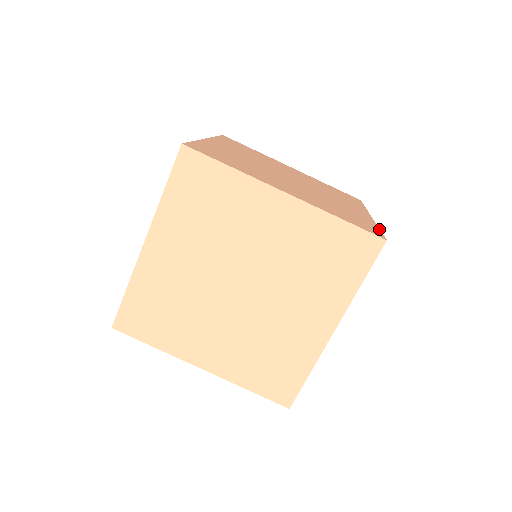
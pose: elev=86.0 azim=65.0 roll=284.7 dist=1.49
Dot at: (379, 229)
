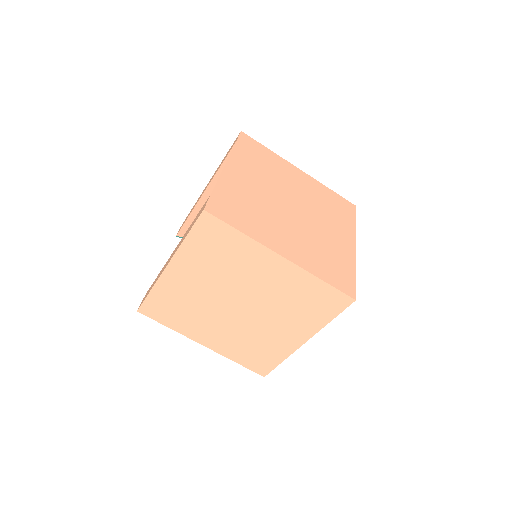
Dot at: (355, 277)
